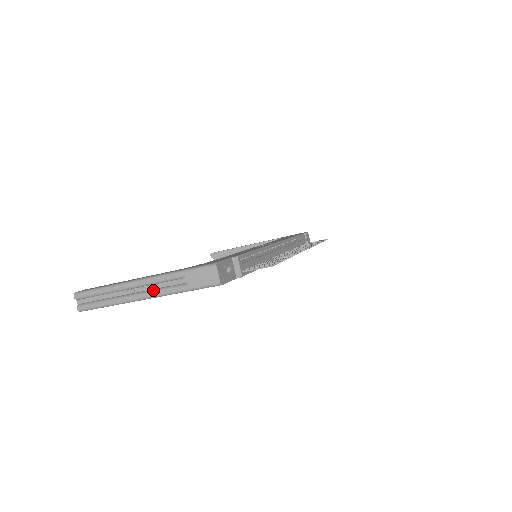
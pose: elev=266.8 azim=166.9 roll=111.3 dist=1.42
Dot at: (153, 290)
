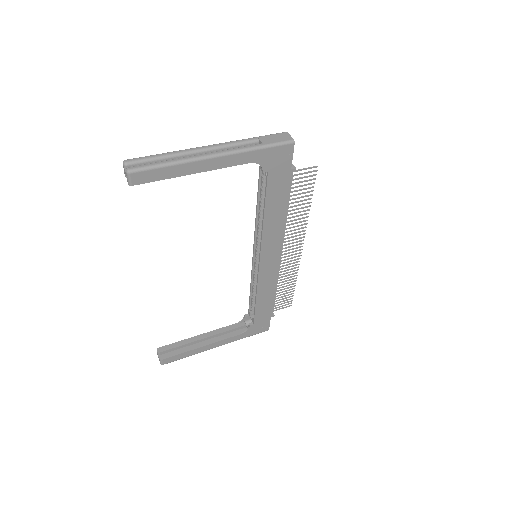
Dot at: (226, 149)
